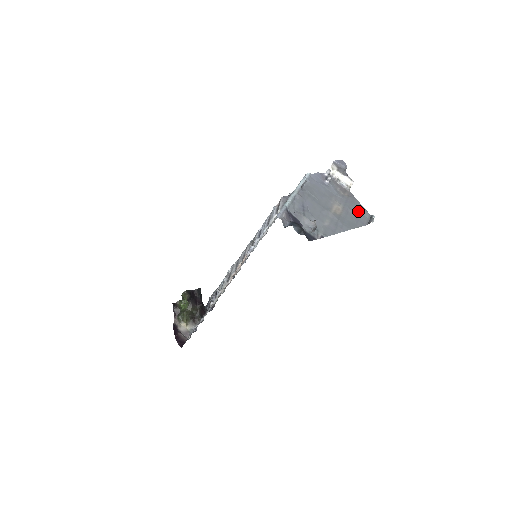
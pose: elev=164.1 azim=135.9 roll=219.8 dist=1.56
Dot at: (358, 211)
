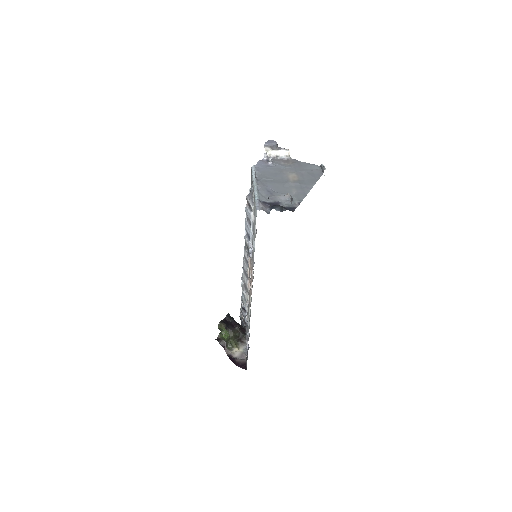
Dot at: (309, 169)
